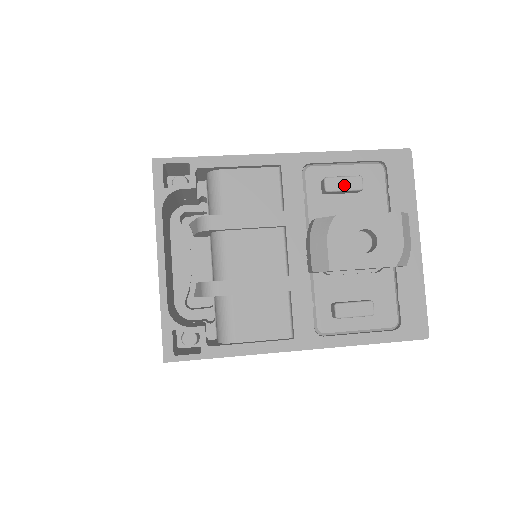
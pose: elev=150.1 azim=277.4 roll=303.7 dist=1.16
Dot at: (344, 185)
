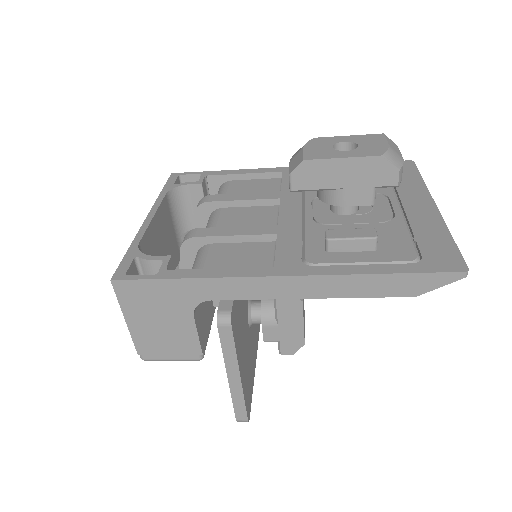
Dot at: occluded
